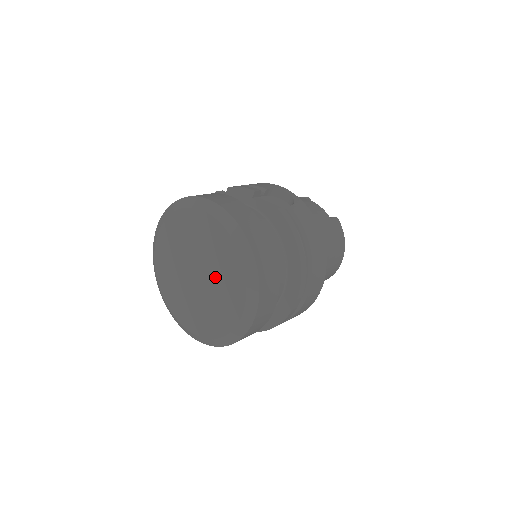
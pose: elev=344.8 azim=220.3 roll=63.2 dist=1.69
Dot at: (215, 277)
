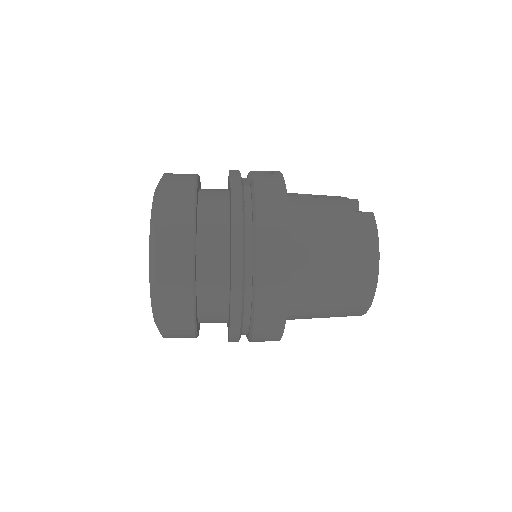
Dot at: occluded
